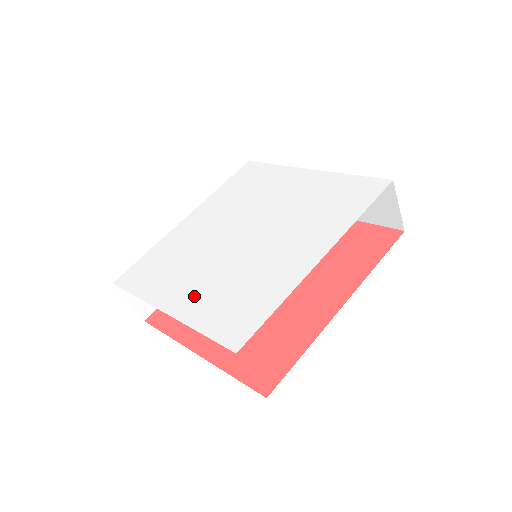
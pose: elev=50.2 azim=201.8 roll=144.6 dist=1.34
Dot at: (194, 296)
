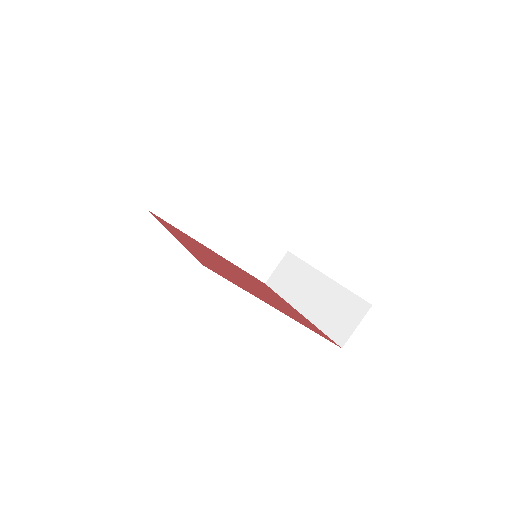
Dot at: occluded
